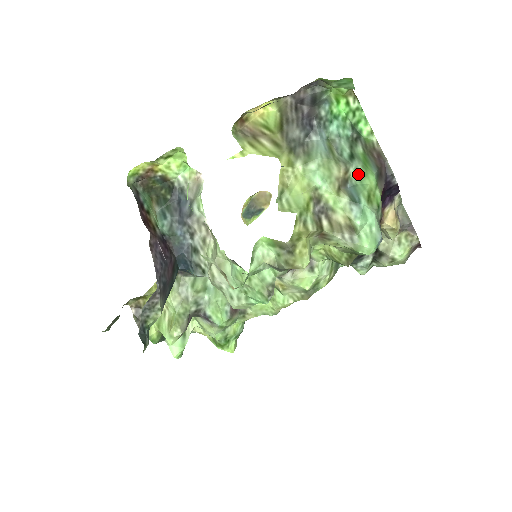
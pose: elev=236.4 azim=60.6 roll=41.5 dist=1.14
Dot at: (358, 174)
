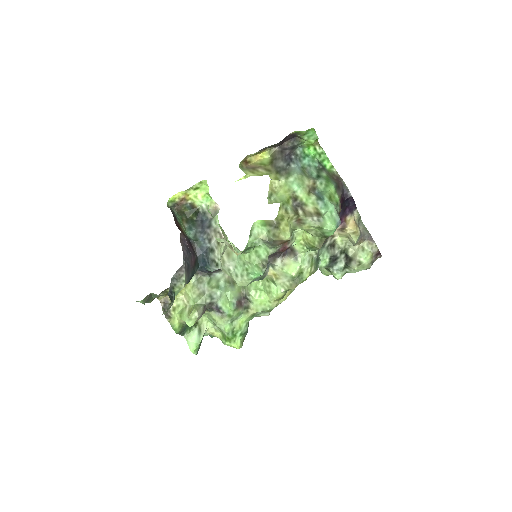
Dot at: (323, 186)
